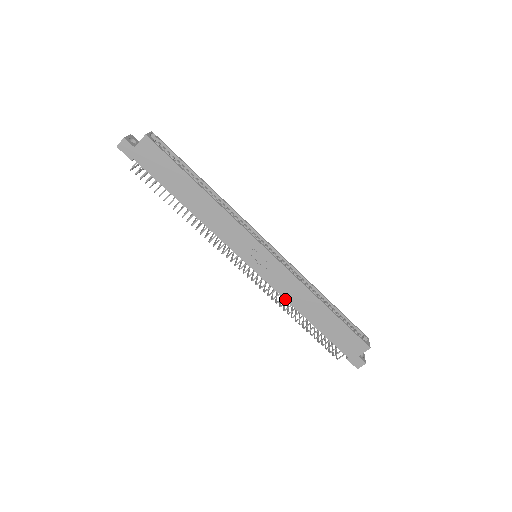
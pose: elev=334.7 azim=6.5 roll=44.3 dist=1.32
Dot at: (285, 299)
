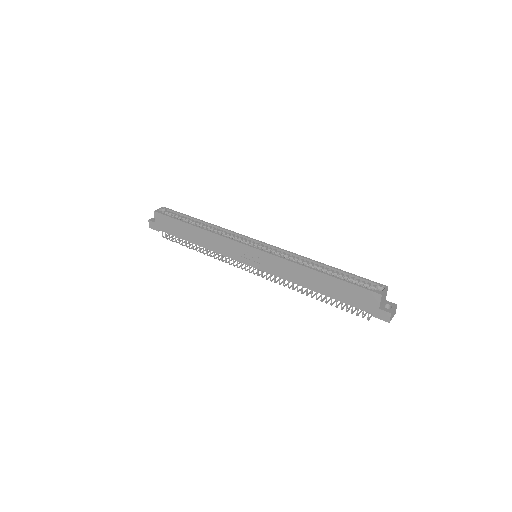
Dot at: (288, 281)
